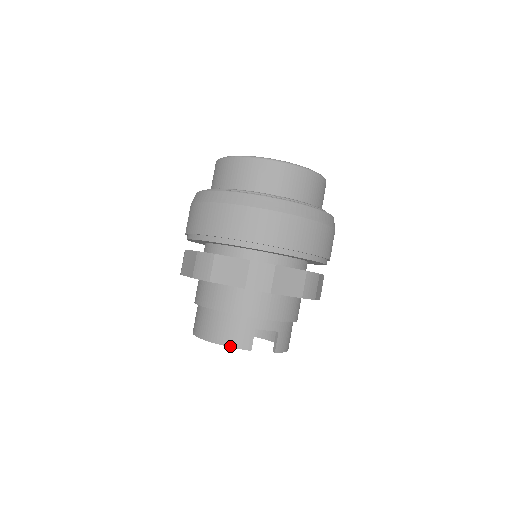
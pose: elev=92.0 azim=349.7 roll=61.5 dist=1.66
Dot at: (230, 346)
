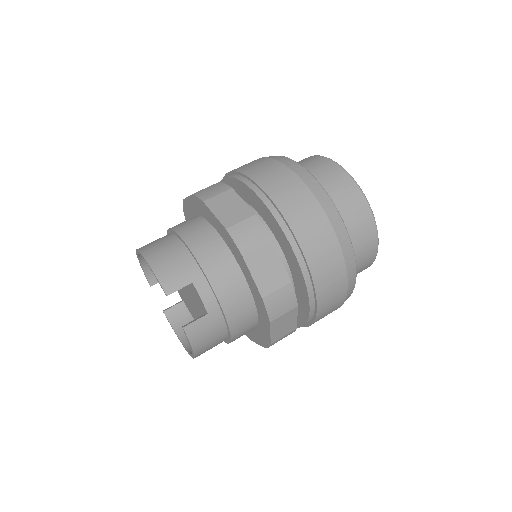
Dot at: (155, 272)
